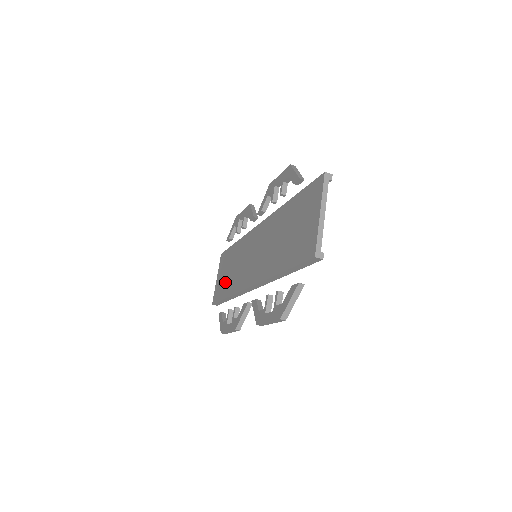
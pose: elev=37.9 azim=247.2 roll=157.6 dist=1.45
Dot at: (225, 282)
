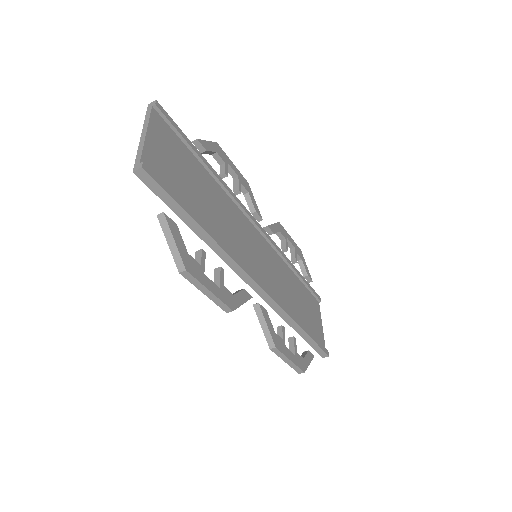
Dot at: occluded
